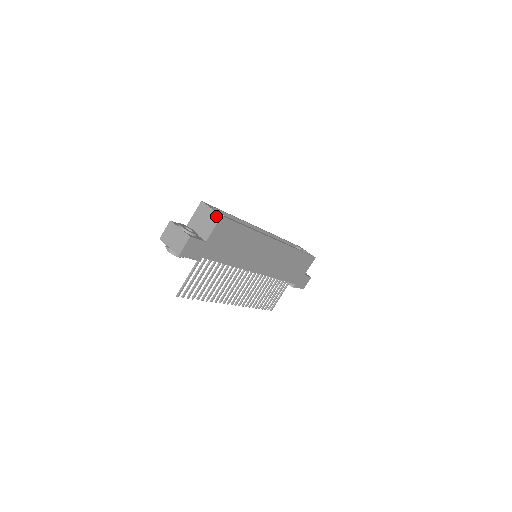
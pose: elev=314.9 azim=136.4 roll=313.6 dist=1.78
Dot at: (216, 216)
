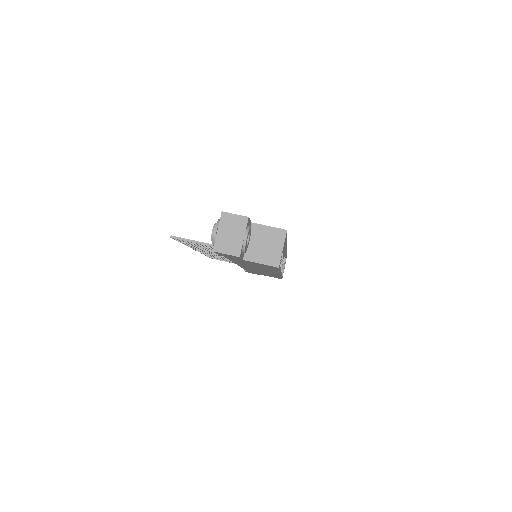
Dot at: (276, 260)
